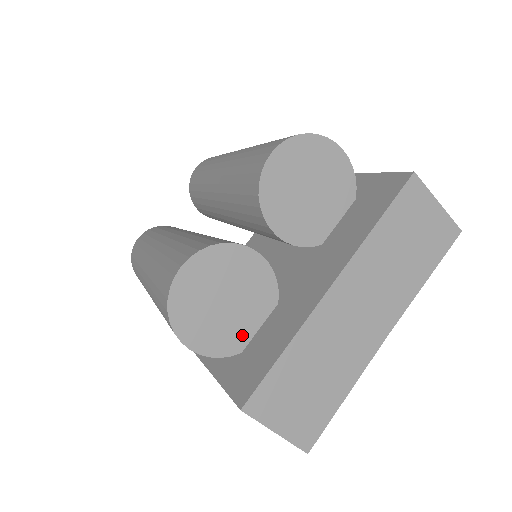
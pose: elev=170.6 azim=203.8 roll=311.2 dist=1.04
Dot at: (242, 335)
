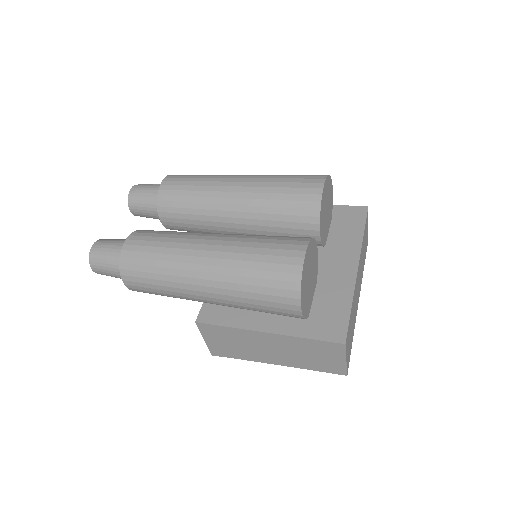
Dot at: (310, 303)
